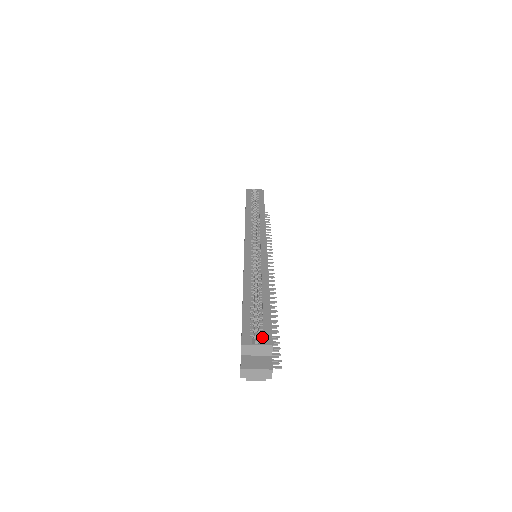
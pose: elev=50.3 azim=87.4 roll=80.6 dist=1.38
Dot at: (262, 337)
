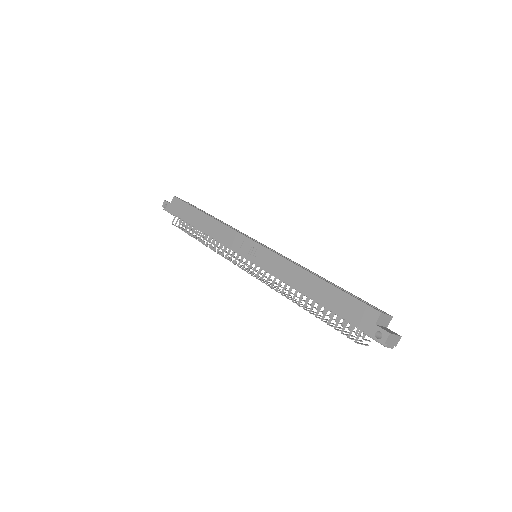
Dot at: (380, 310)
